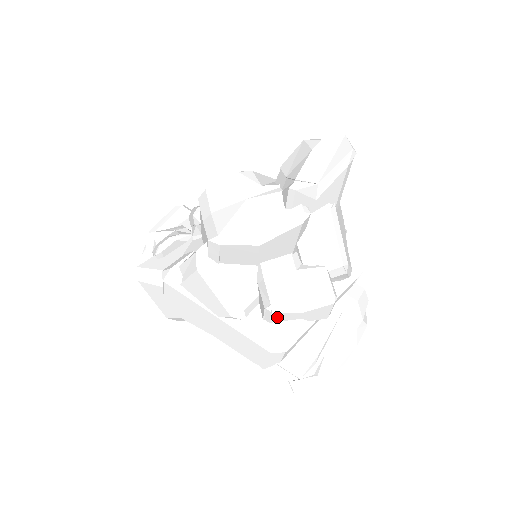
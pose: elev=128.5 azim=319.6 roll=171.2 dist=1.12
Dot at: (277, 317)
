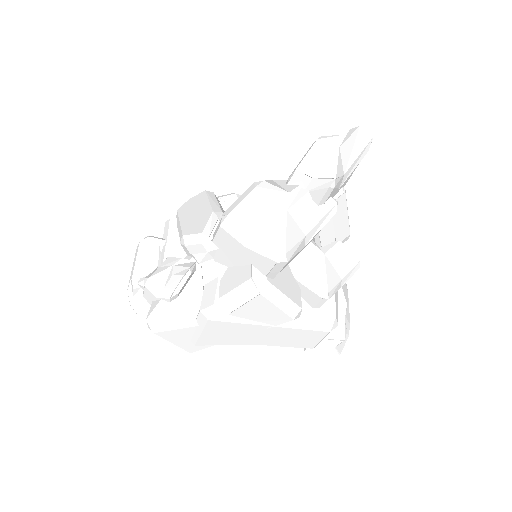
Dot at: occluded
